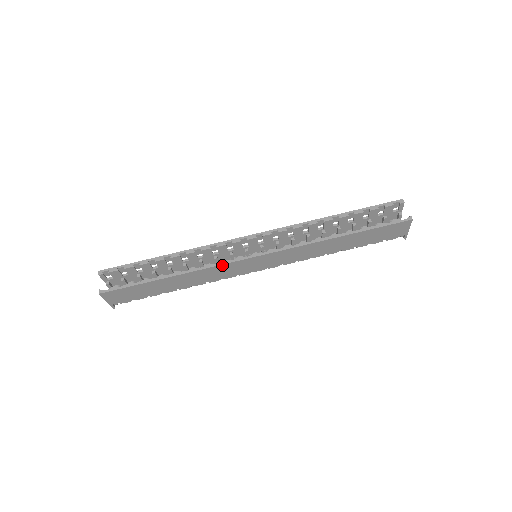
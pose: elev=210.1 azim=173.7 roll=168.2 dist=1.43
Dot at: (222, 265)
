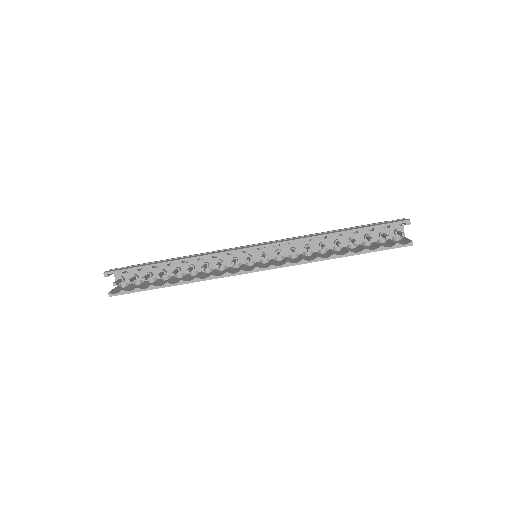
Dot at: occluded
